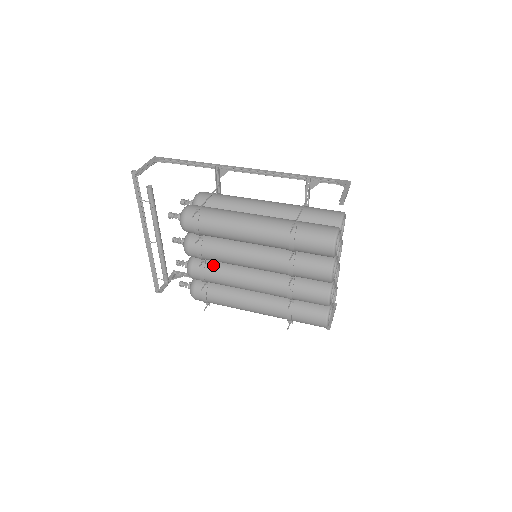
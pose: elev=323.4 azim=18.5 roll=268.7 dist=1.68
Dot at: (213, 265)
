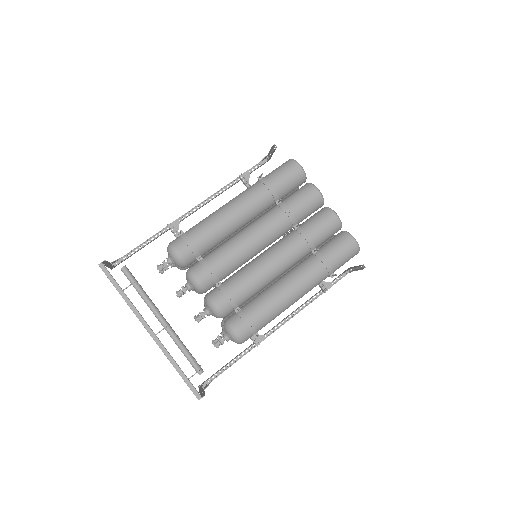
Dot at: (229, 280)
